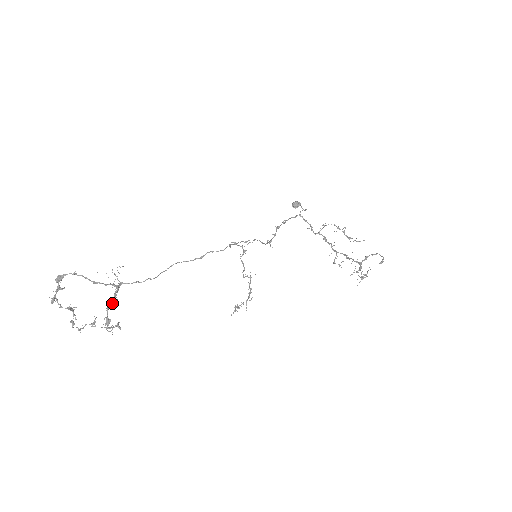
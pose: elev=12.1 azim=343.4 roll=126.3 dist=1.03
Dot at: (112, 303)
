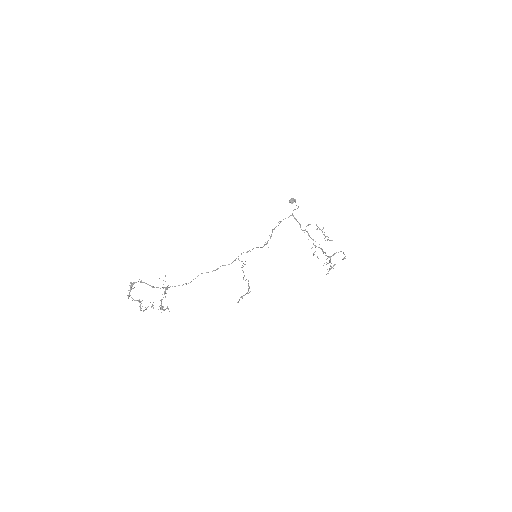
Dot at: occluded
